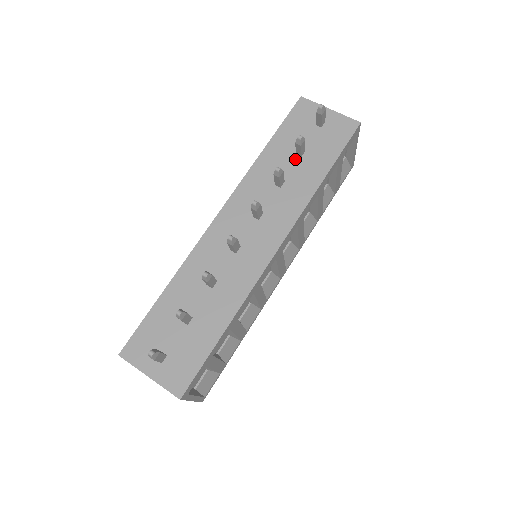
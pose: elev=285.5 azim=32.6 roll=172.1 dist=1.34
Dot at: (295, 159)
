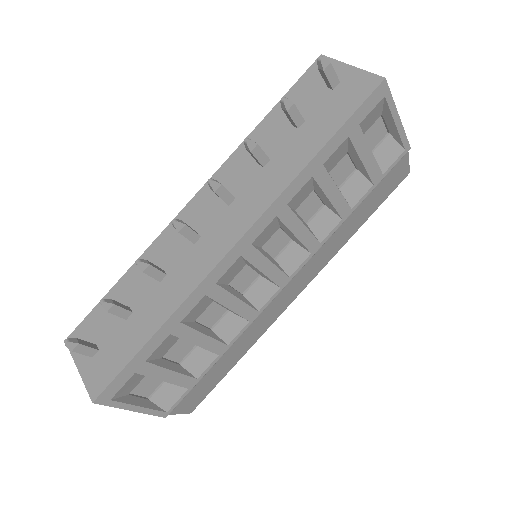
Dot at: (290, 132)
